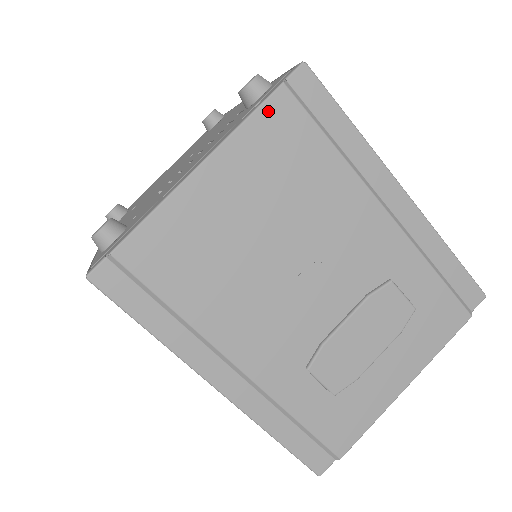
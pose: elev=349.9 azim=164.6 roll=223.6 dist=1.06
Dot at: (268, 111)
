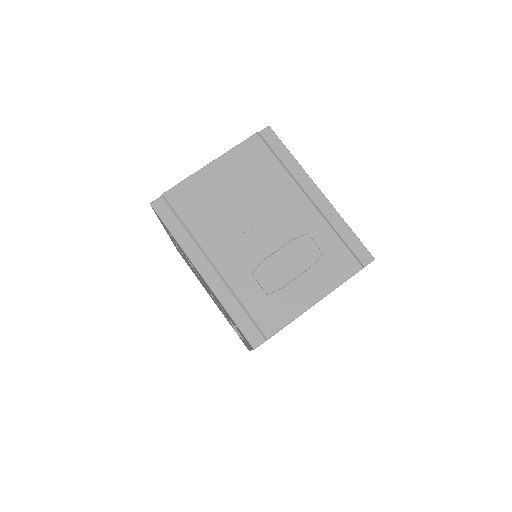
Dot at: (248, 143)
